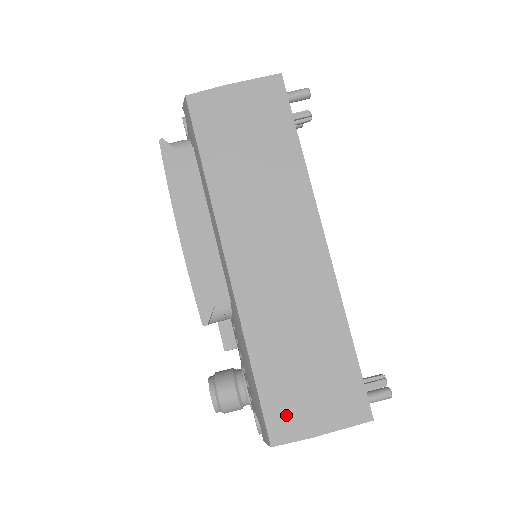
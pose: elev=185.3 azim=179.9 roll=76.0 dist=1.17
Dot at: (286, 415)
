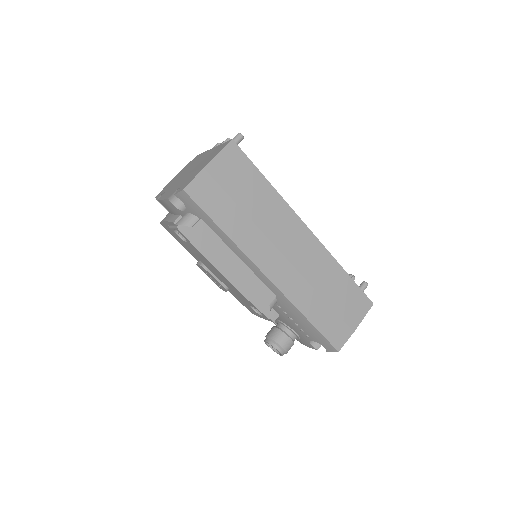
Dot at: (337, 332)
